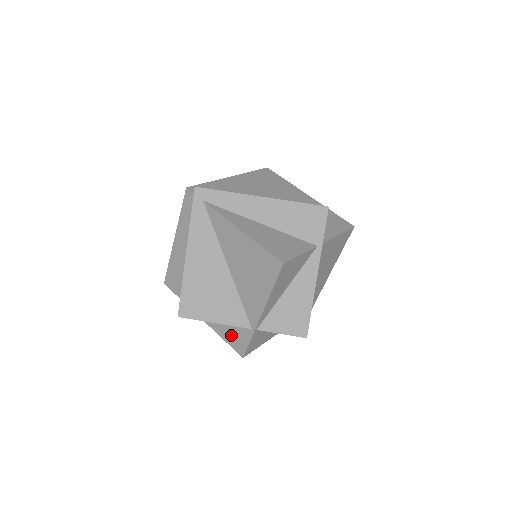
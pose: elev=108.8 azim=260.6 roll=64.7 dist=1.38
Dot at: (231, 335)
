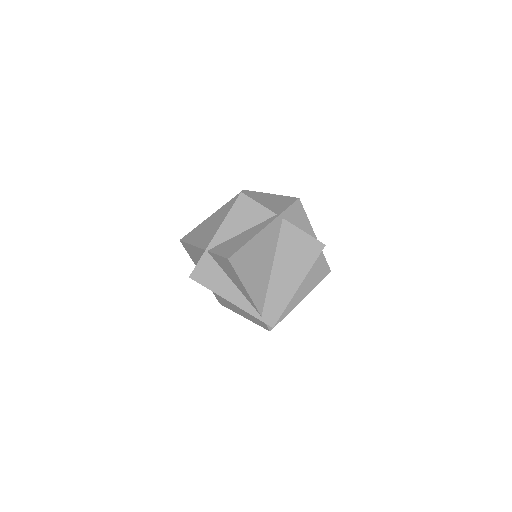
Dot at: occluded
